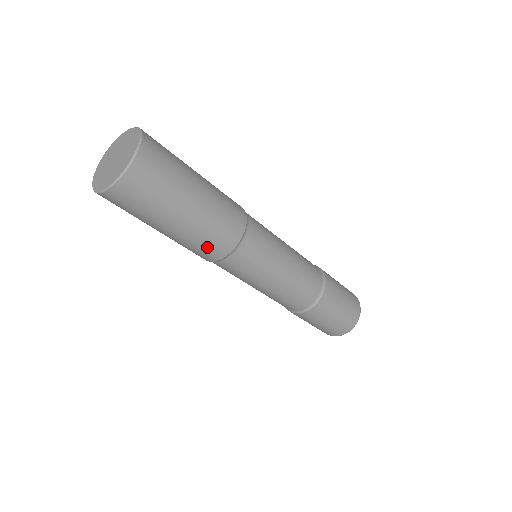
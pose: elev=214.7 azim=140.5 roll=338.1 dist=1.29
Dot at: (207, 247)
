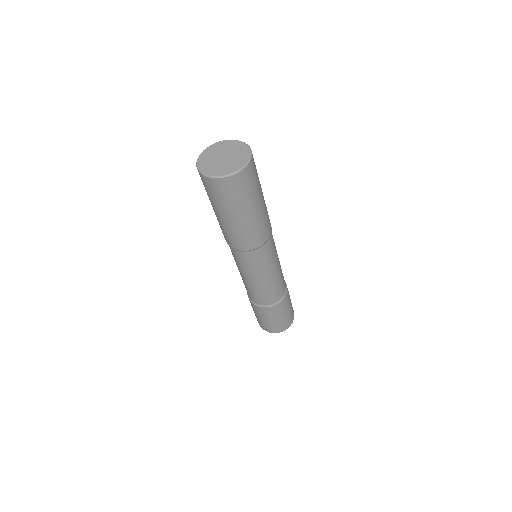
Dot at: (242, 240)
